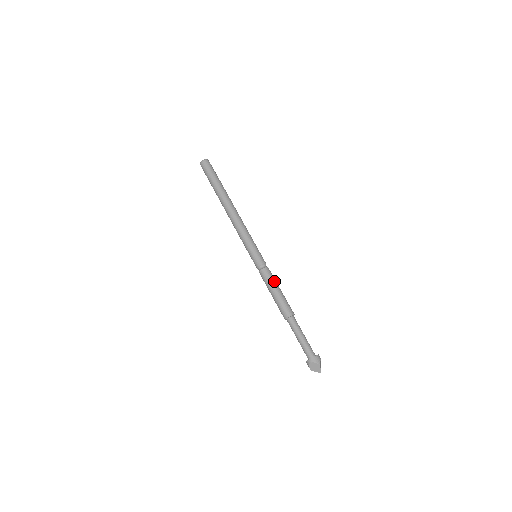
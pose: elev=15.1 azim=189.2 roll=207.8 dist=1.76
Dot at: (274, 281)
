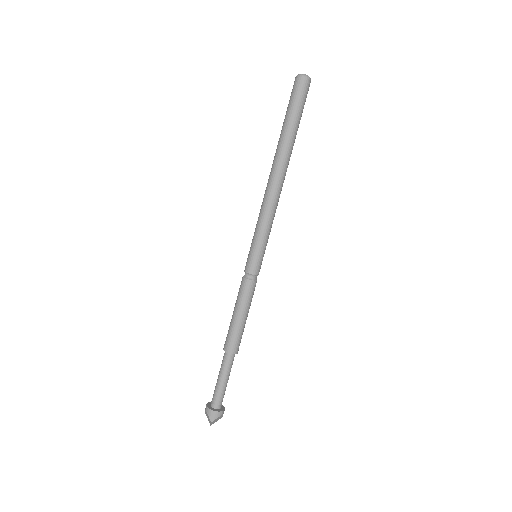
Dot at: (245, 303)
